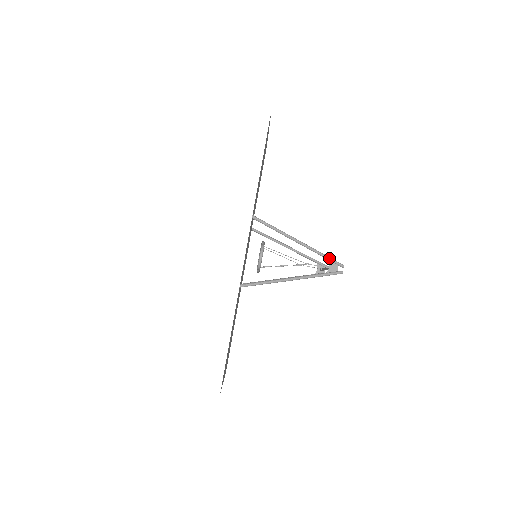
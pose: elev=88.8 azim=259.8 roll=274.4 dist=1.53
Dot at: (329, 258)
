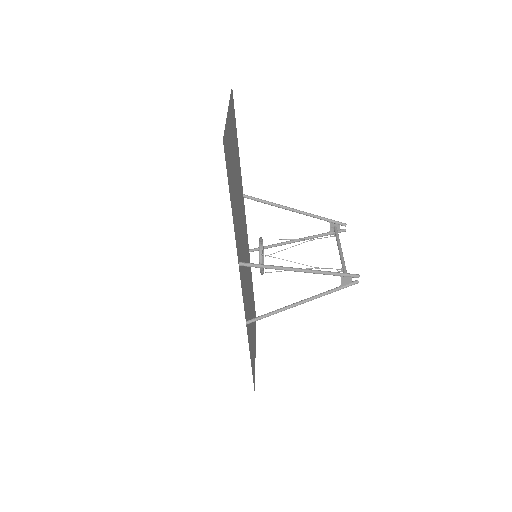
Dot at: (340, 275)
